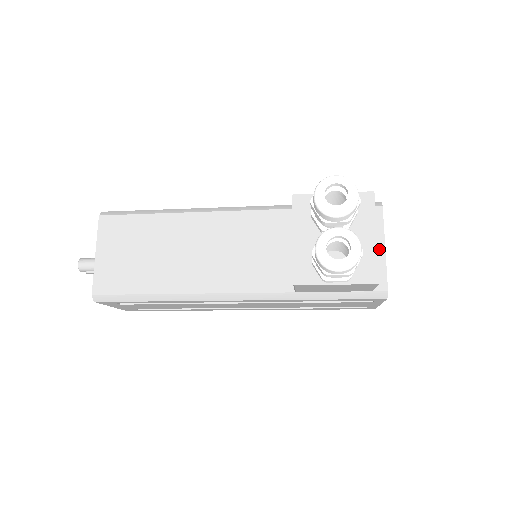
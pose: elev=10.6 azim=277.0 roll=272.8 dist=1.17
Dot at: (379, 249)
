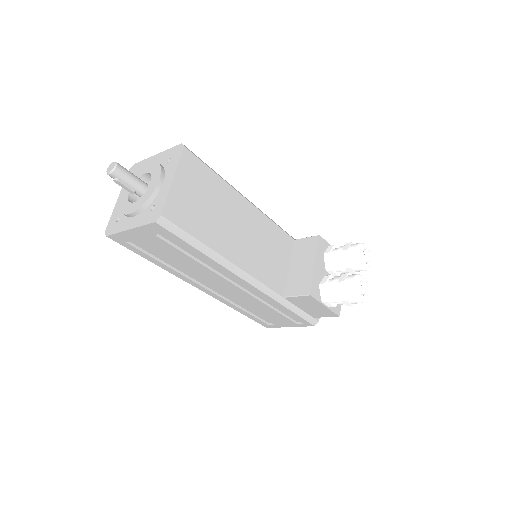
Dot at: occluded
